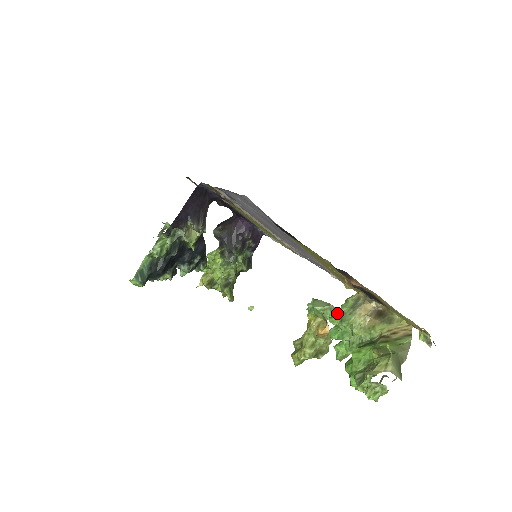
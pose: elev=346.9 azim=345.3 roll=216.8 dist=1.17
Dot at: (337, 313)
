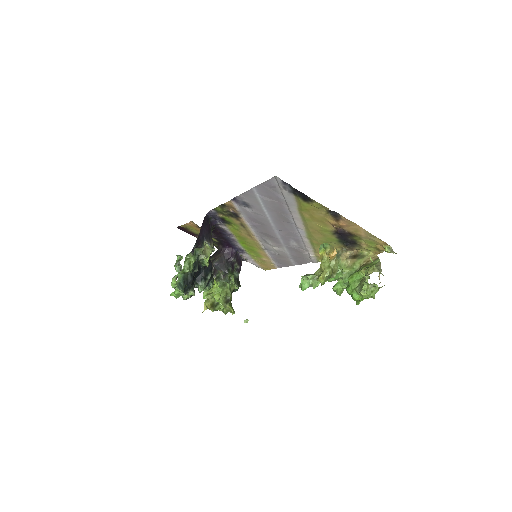
Dot at: occluded
